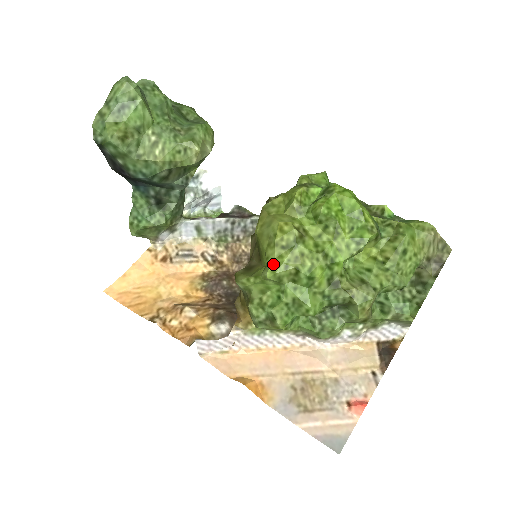
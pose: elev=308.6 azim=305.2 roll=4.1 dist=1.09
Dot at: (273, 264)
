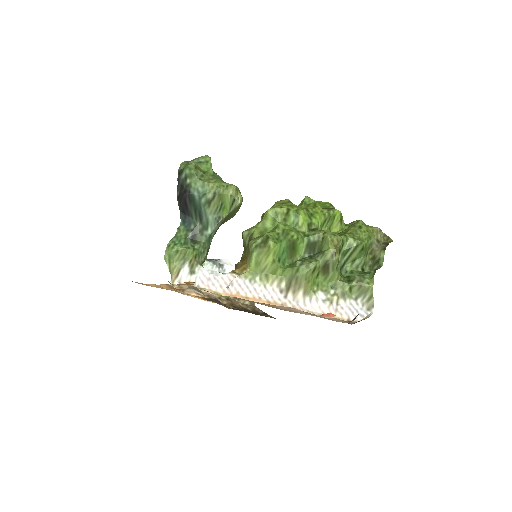
Dot at: (273, 207)
